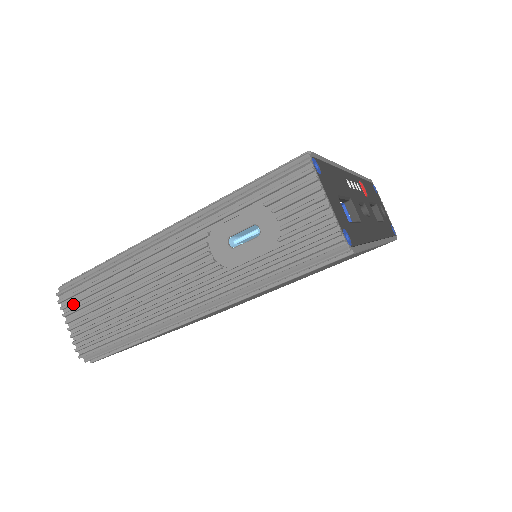
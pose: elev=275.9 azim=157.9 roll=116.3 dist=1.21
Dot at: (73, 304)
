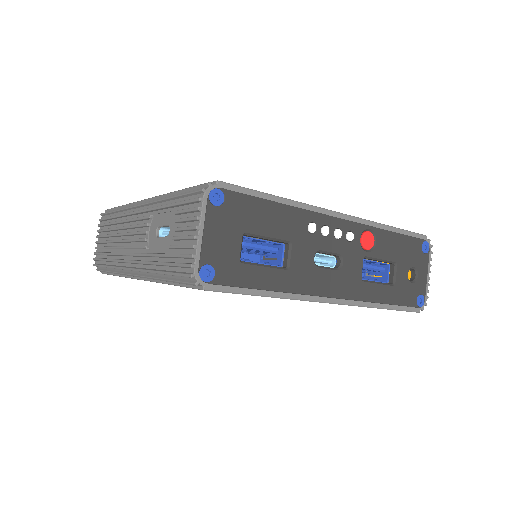
Dot at: (103, 226)
